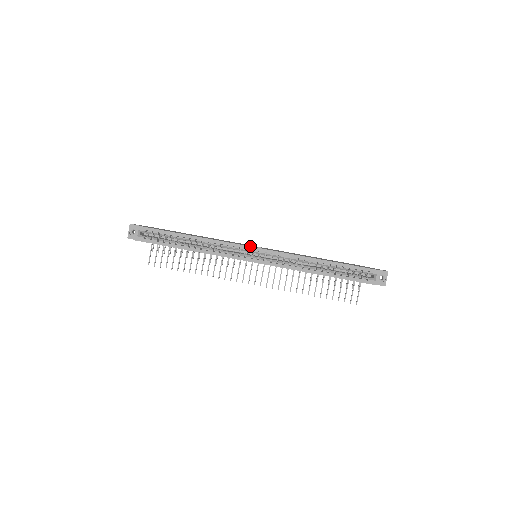
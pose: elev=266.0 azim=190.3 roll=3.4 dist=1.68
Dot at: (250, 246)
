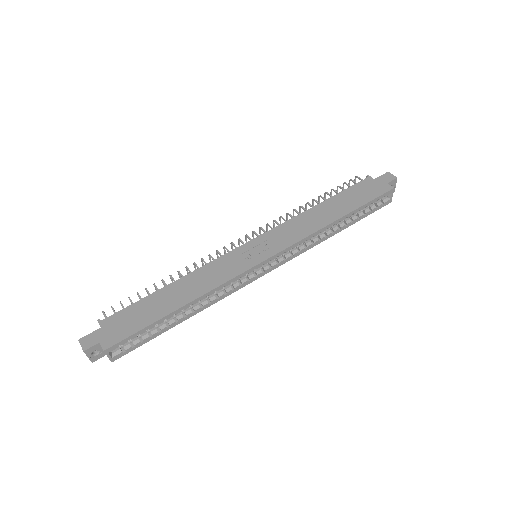
Dot at: (258, 264)
